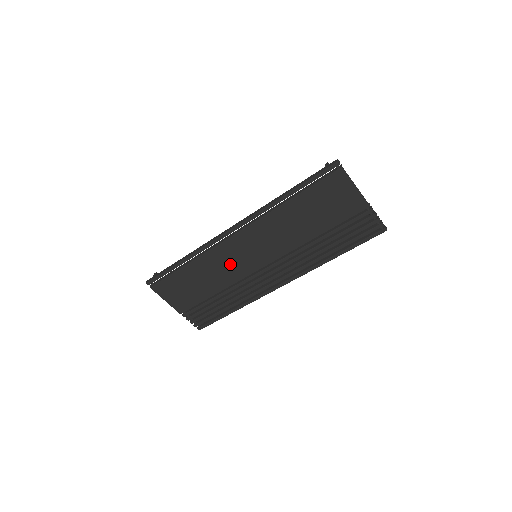
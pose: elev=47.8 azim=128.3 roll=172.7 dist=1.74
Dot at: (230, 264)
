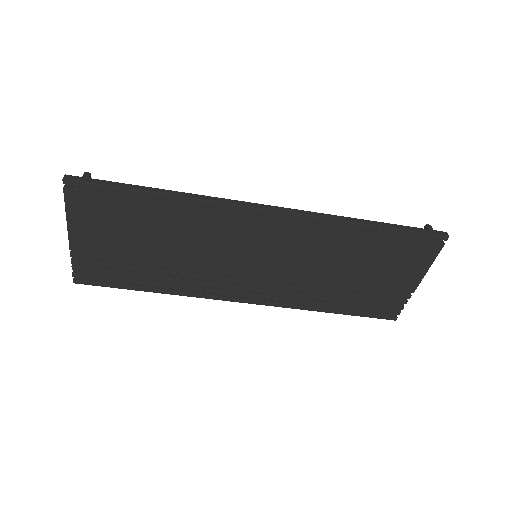
Dot at: (217, 243)
